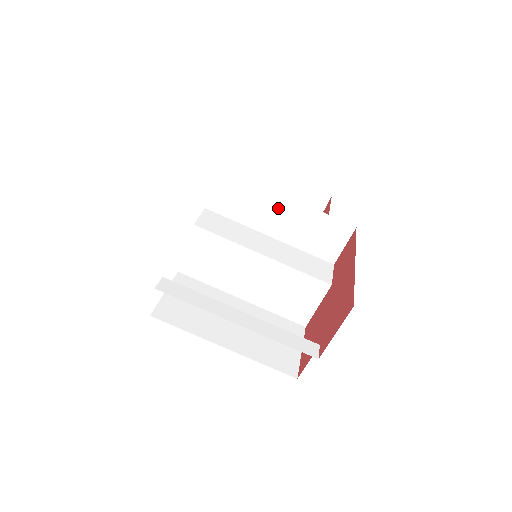
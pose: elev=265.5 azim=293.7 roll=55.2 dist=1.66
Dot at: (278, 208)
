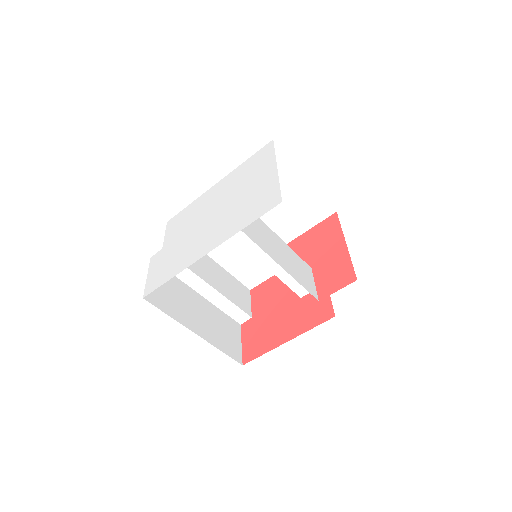
Dot at: (288, 264)
